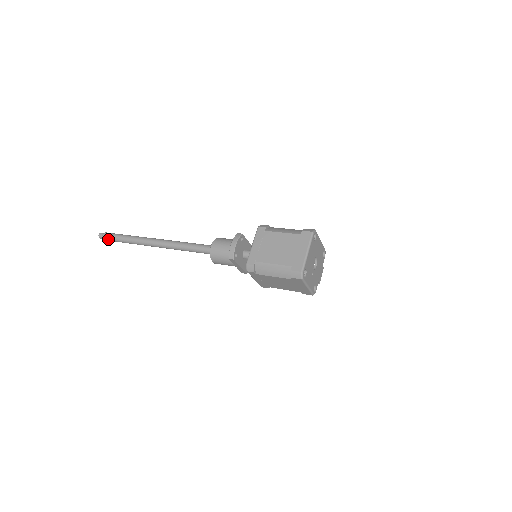
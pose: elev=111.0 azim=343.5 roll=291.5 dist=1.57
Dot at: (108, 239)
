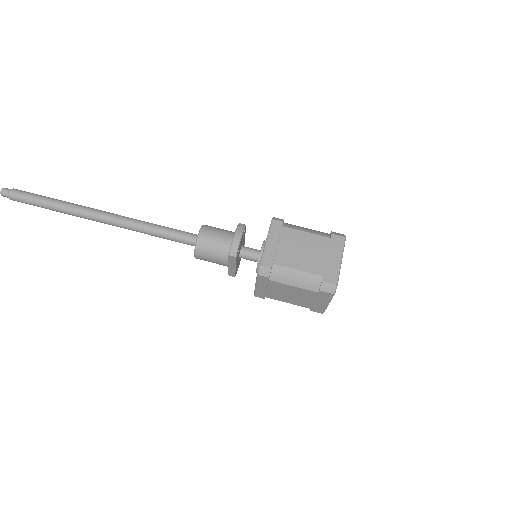
Dot at: (18, 199)
